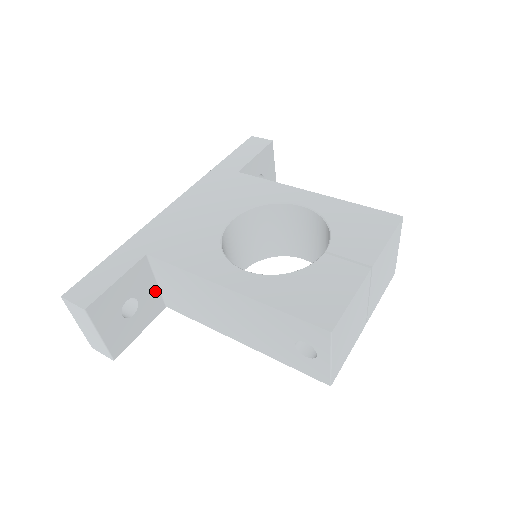
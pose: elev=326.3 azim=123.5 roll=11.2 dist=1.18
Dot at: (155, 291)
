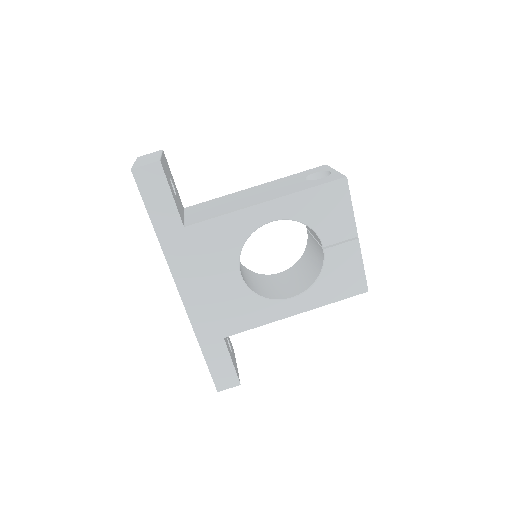
Dot at: occluded
